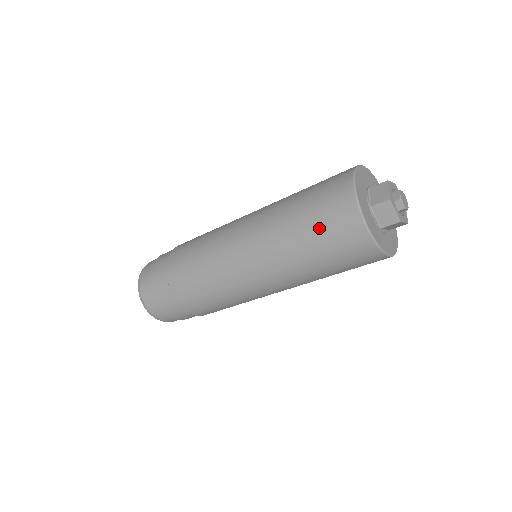
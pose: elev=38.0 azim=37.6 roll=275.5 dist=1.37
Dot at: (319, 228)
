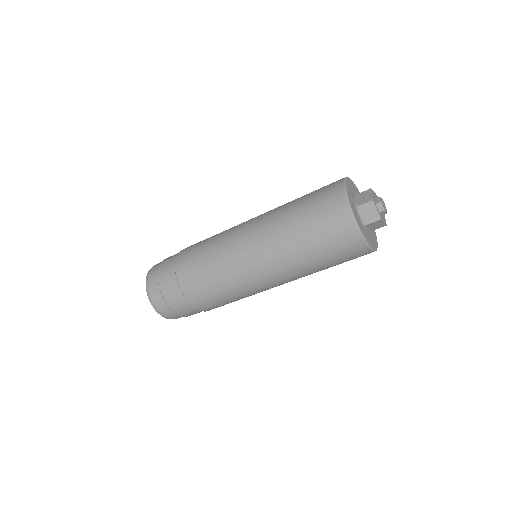
Dot at: (315, 220)
